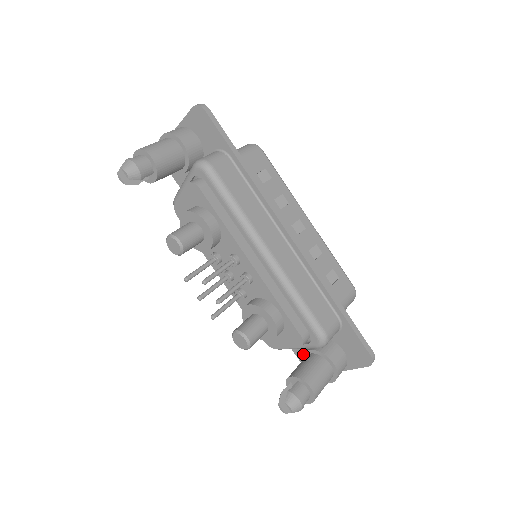
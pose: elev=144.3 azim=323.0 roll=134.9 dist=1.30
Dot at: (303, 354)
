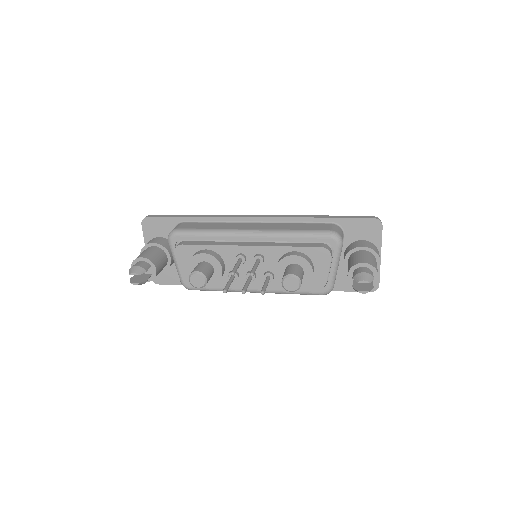
Dot at: (346, 271)
